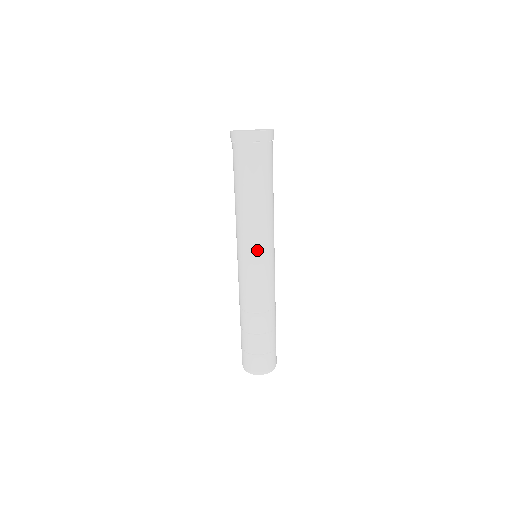
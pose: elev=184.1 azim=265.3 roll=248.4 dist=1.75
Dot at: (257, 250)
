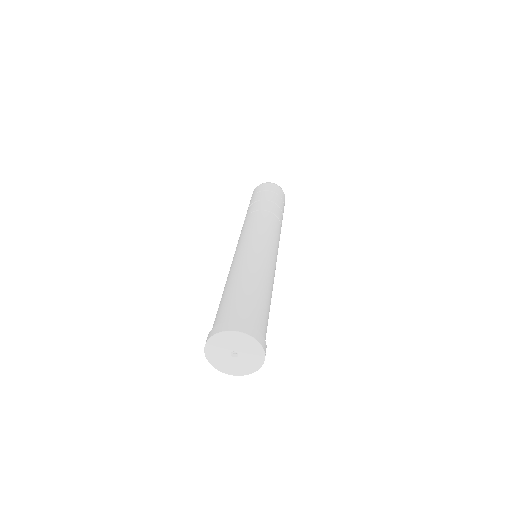
Dot at: occluded
